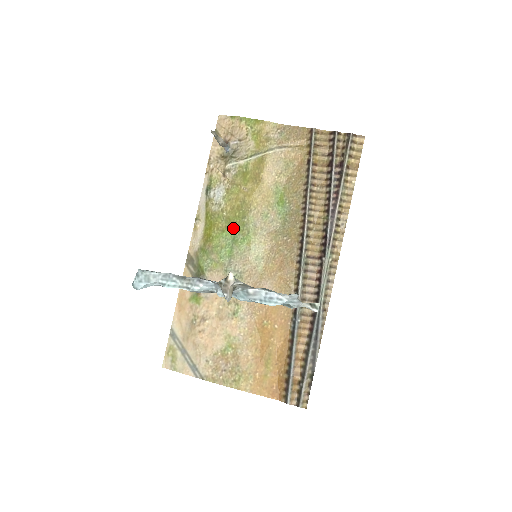
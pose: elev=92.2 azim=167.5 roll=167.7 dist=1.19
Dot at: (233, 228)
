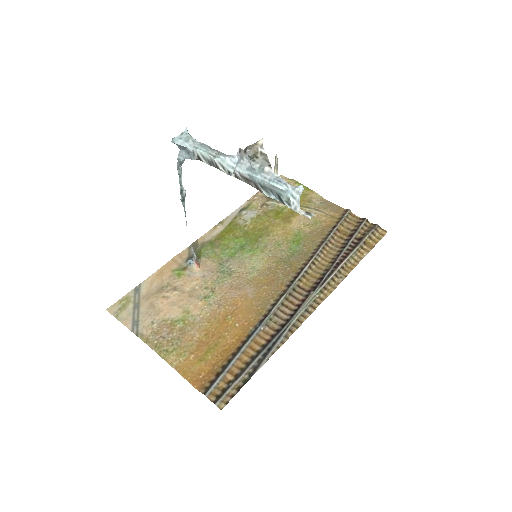
Dot at: (246, 240)
